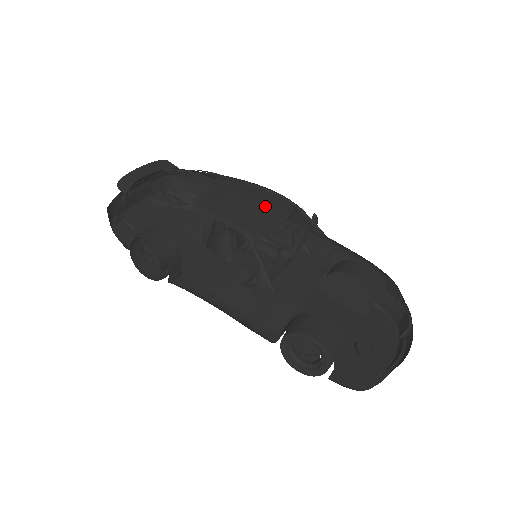
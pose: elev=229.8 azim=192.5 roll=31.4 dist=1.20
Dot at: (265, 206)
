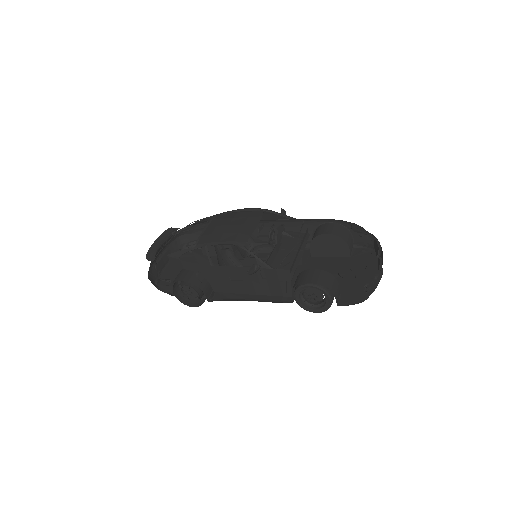
Dot at: (242, 221)
